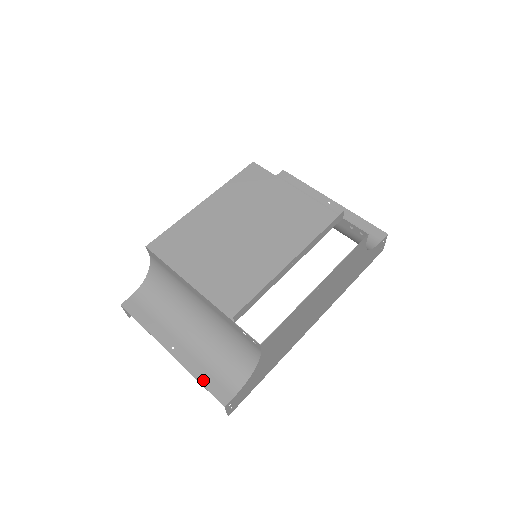
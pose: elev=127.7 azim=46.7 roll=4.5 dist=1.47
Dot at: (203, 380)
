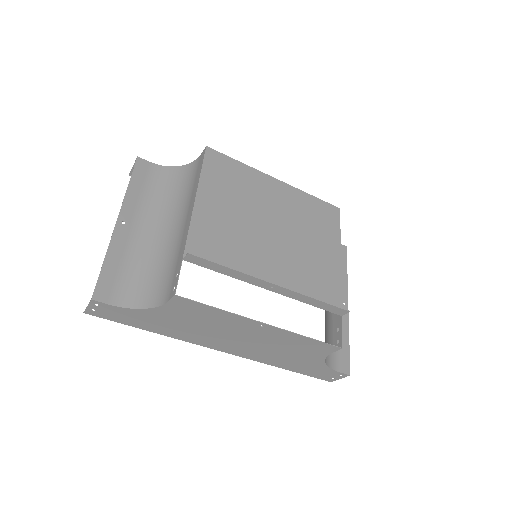
Dot at: (107, 265)
